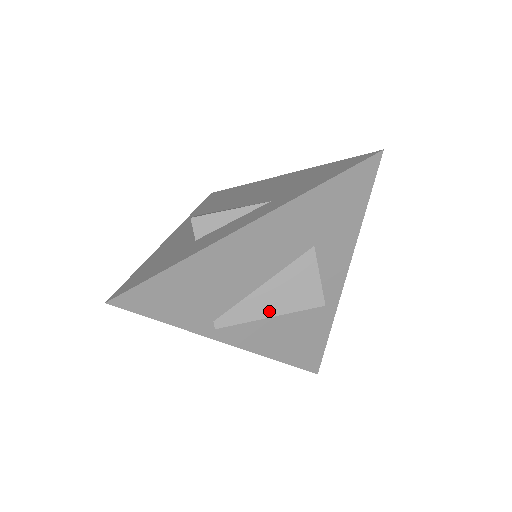
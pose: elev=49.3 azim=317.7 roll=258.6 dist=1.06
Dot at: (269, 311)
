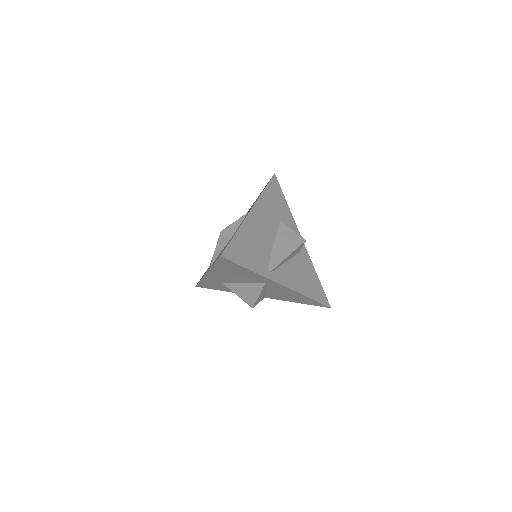
Dot at: (287, 253)
